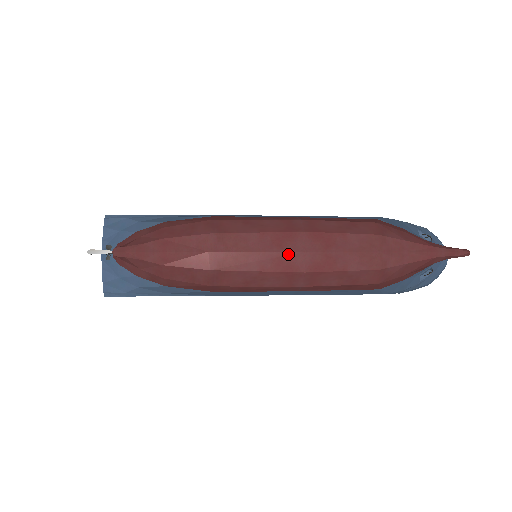
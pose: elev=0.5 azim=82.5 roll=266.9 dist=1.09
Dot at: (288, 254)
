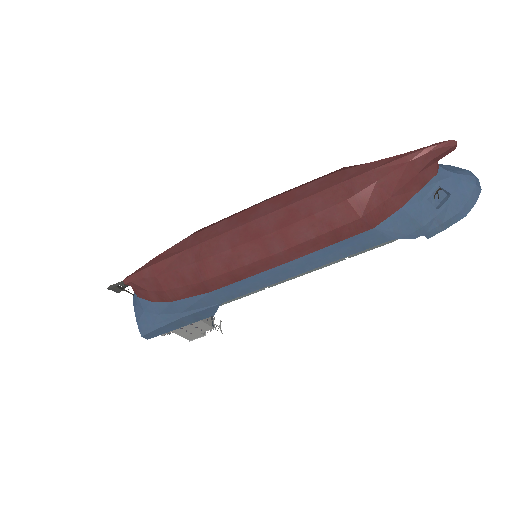
Dot at: (252, 223)
